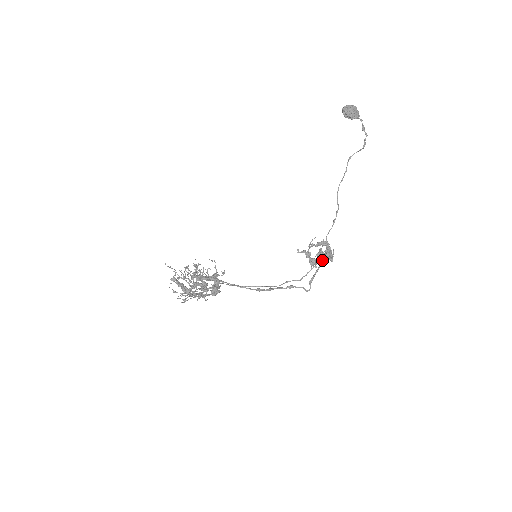
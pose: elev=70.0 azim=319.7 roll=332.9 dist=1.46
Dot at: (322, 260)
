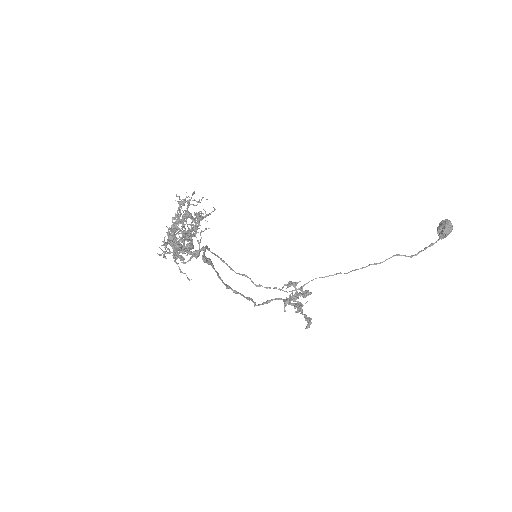
Dot at: (293, 305)
